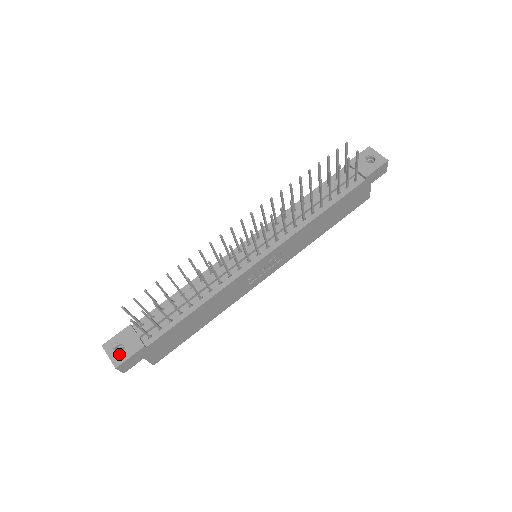
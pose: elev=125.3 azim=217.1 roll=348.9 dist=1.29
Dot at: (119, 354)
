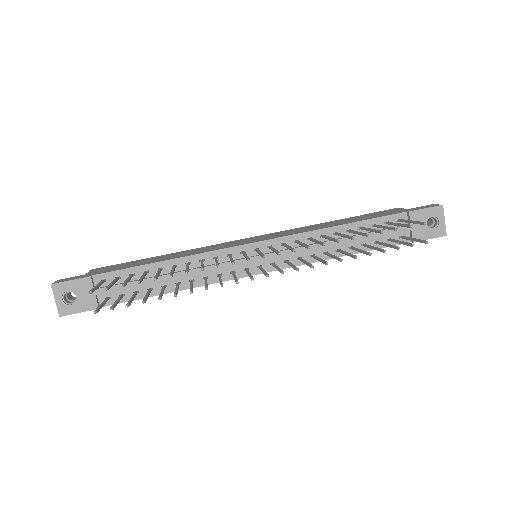
Dot at: (68, 303)
